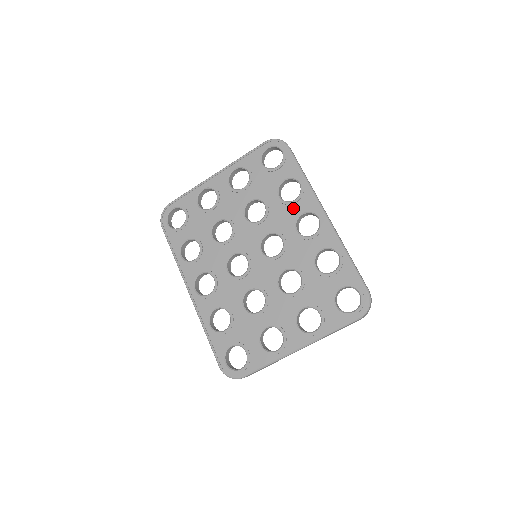
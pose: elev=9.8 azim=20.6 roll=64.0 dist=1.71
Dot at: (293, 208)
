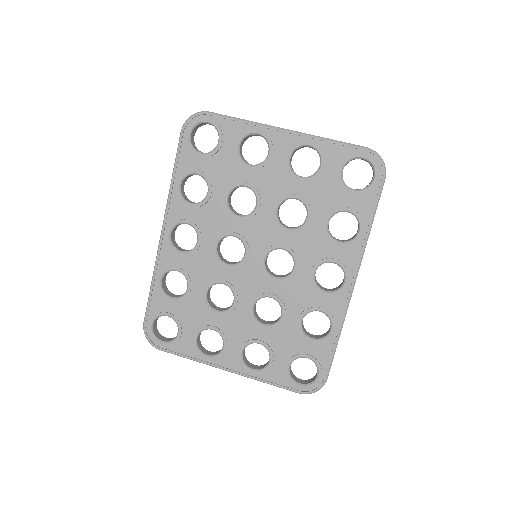
Dot at: (331, 248)
